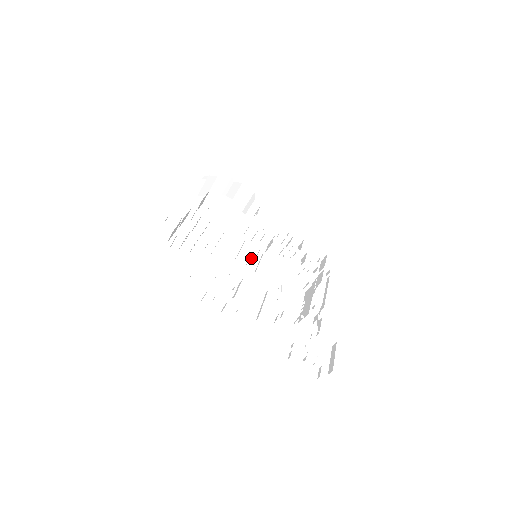
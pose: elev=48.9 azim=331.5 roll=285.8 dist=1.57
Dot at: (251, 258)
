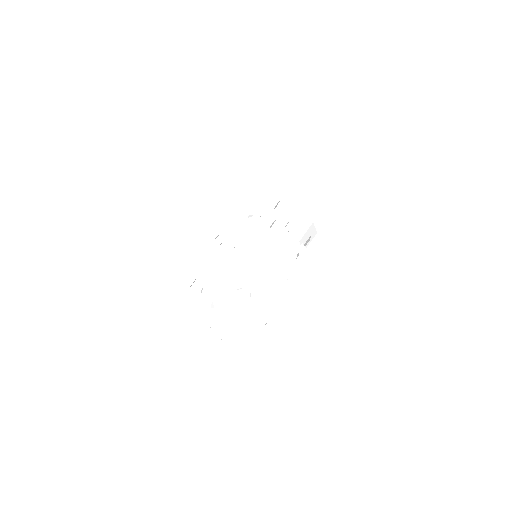
Dot at: occluded
